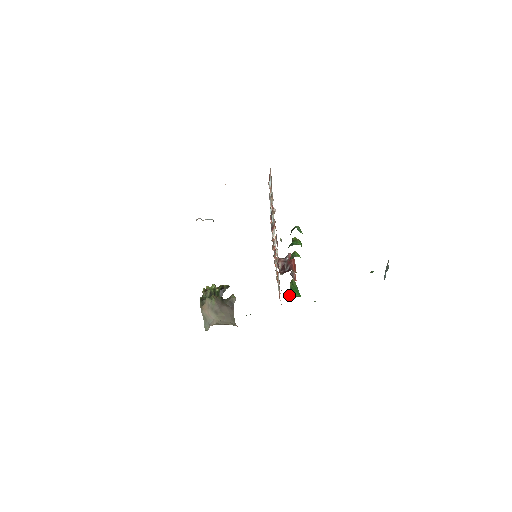
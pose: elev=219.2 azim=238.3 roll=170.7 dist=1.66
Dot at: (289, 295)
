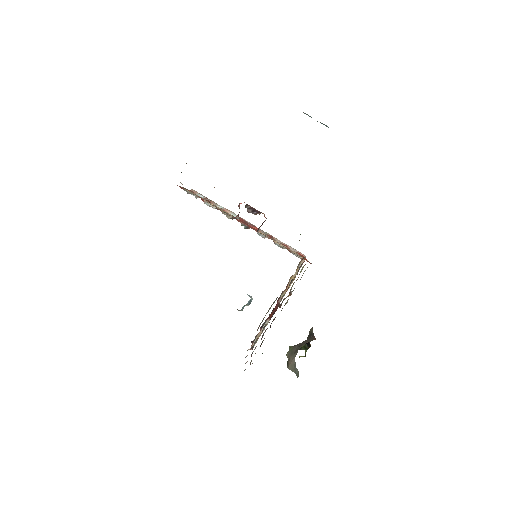
Dot at: occluded
